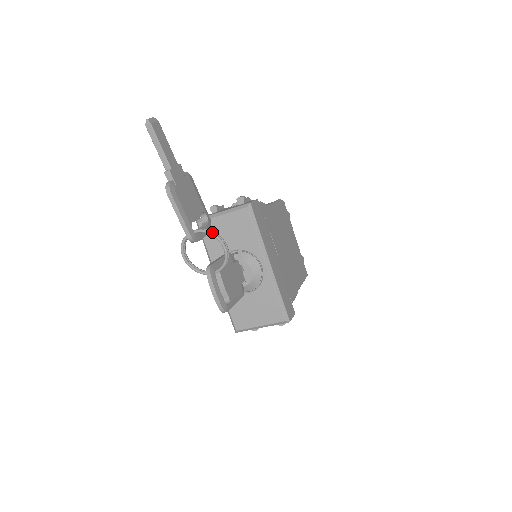
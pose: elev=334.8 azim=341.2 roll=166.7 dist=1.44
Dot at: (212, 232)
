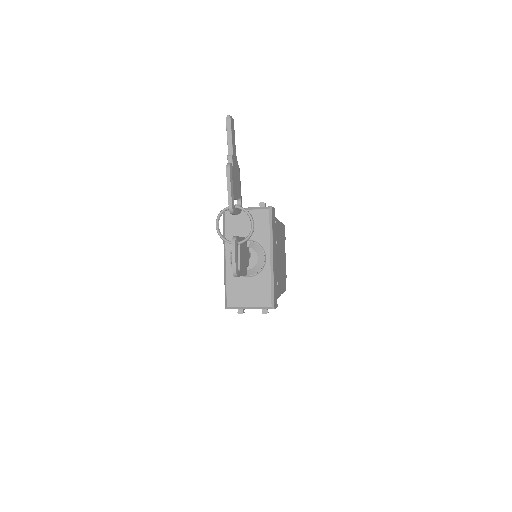
Dot at: occluded
